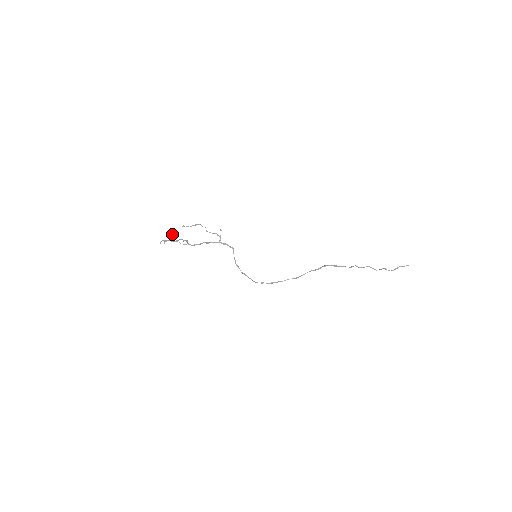
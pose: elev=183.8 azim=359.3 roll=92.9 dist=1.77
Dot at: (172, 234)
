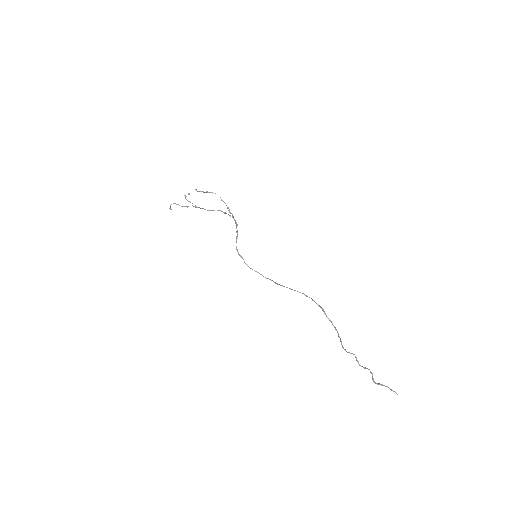
Dot at: (189, 194)
